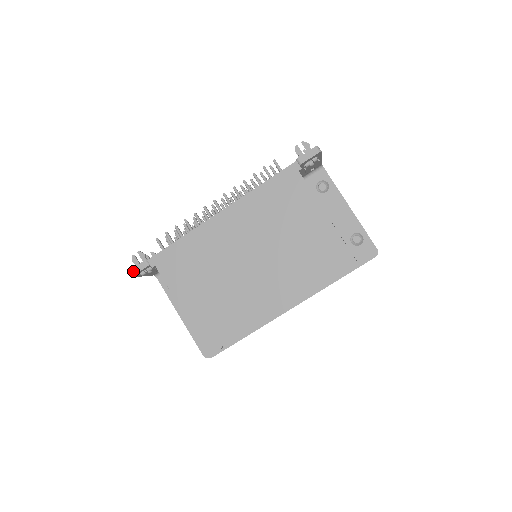
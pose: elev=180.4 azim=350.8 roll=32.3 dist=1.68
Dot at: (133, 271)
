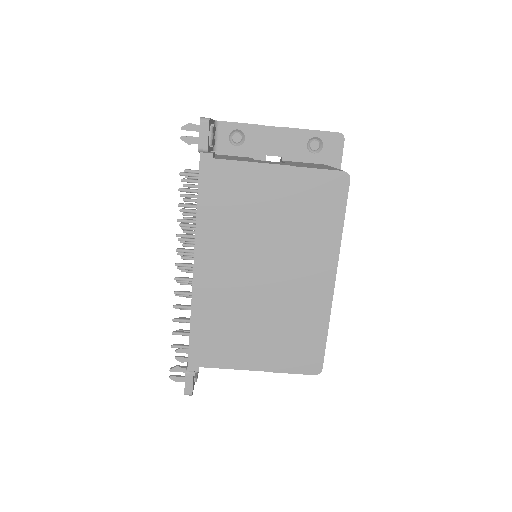
Dot at: (188, 391)
